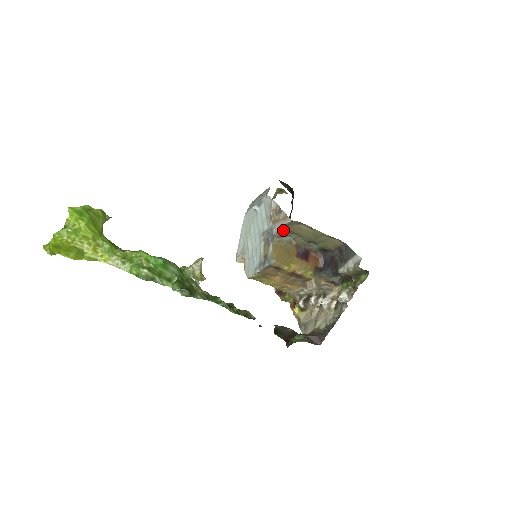
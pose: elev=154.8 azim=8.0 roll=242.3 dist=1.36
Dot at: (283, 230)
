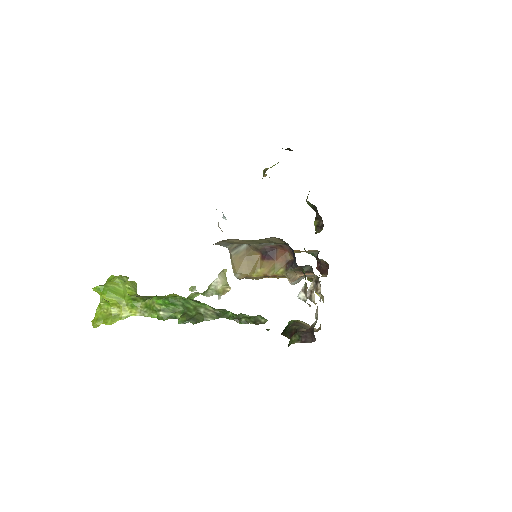
Dot at: (231, 243)
